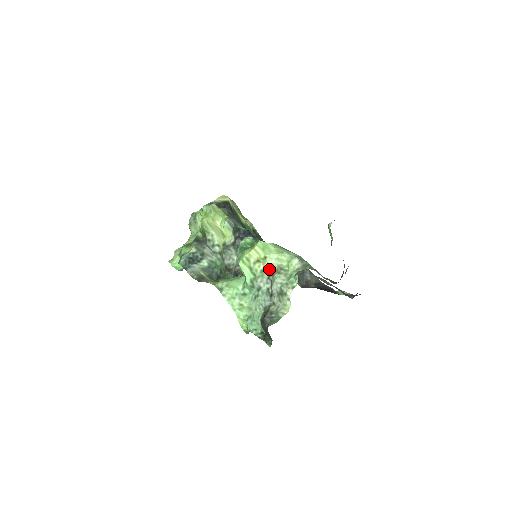
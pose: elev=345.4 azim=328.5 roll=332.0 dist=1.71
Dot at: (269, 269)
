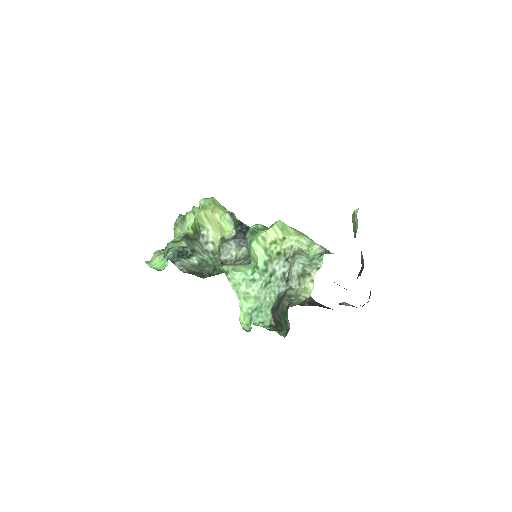
Dot at: (287, 251)
